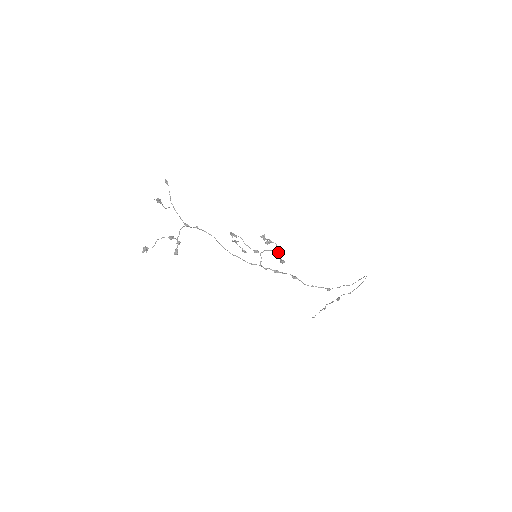
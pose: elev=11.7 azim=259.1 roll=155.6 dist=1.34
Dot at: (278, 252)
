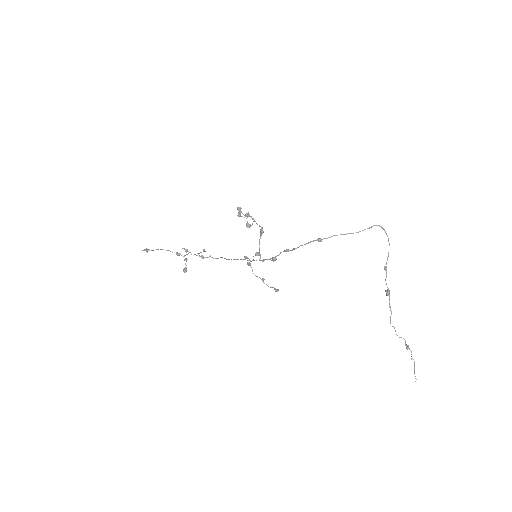
Dot at: (246, 214)
